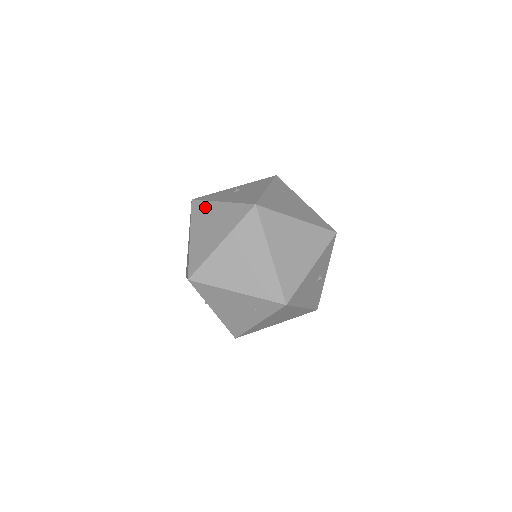
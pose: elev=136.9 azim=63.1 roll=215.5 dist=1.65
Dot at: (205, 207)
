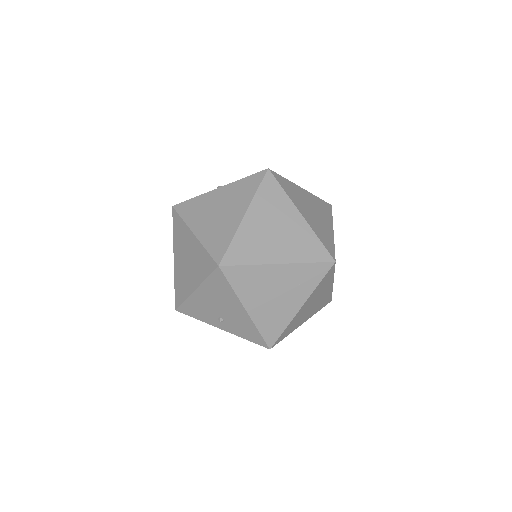
Dot at: (198, 202)
